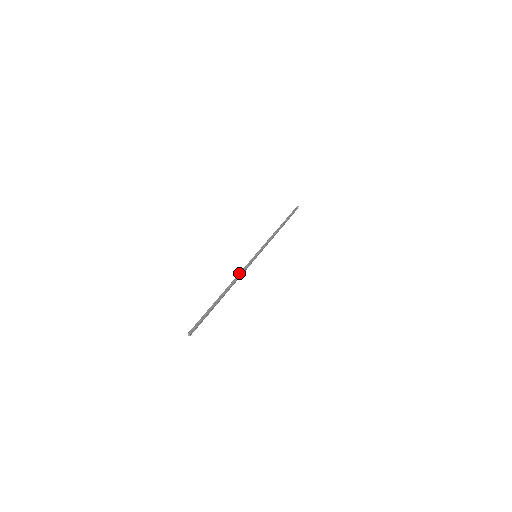
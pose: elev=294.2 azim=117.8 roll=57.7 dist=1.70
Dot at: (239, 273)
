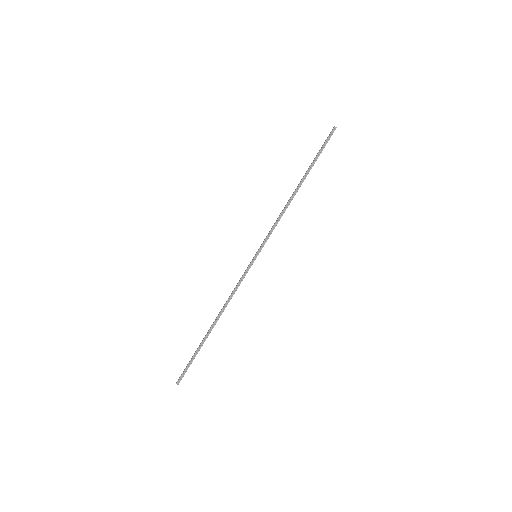
Dot at: (232, 293)
